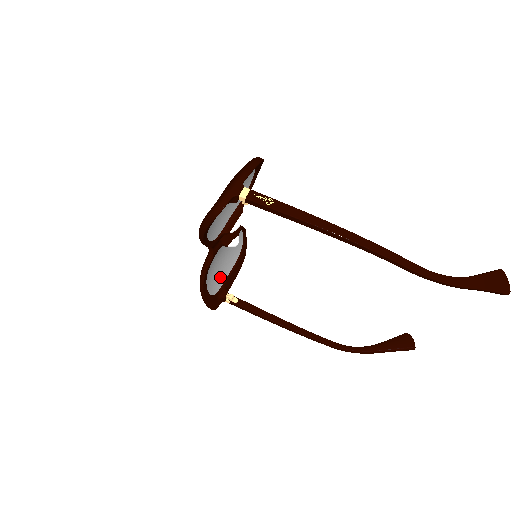
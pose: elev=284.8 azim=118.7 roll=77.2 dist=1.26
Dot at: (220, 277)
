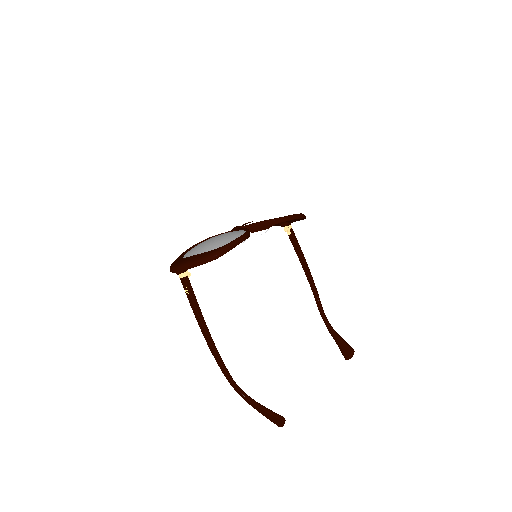
Dot at: occluded
